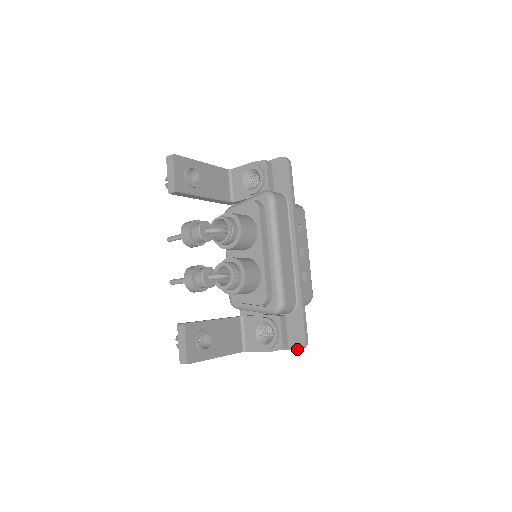
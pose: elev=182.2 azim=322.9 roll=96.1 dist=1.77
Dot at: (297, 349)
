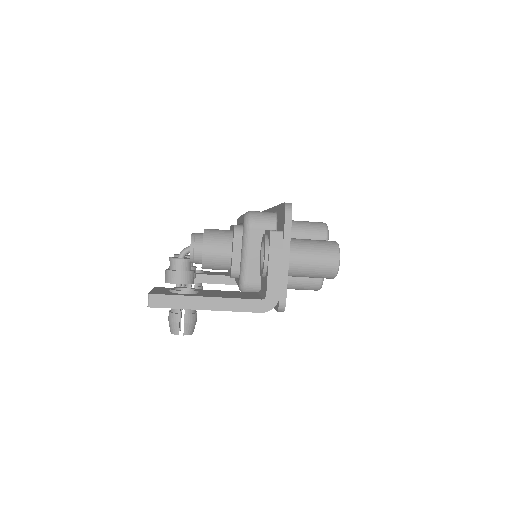
Dot at: (284, 217)
